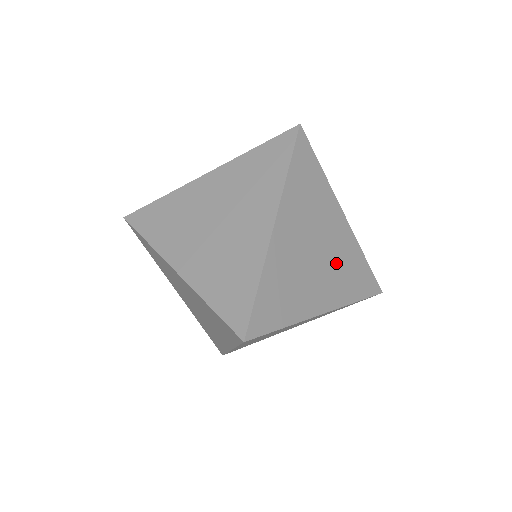
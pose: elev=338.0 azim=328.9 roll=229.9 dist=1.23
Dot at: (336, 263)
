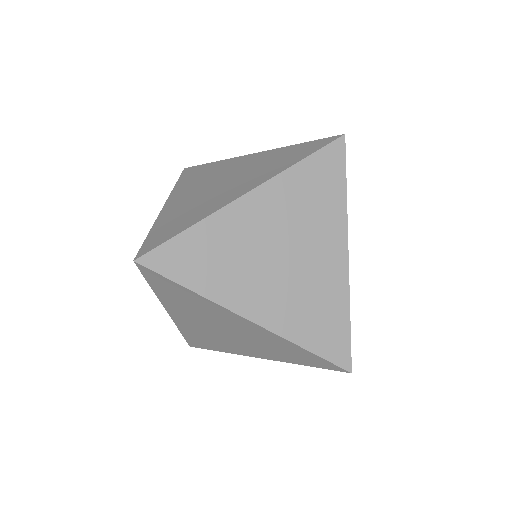
Dot at: occluded
